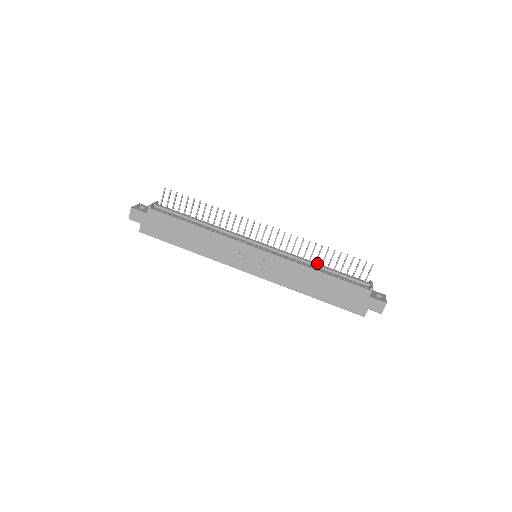
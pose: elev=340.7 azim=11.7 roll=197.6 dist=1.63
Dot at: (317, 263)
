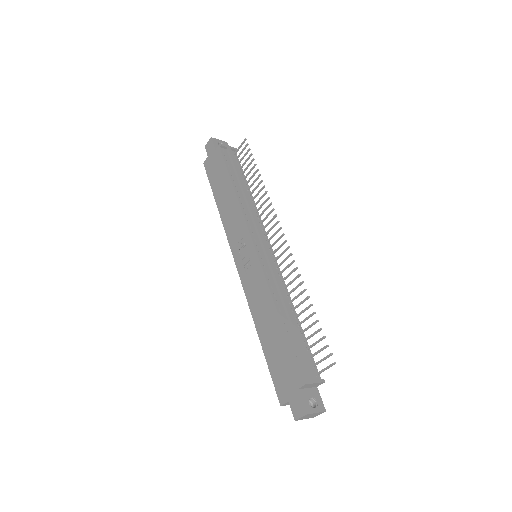
Dot at: occluded
